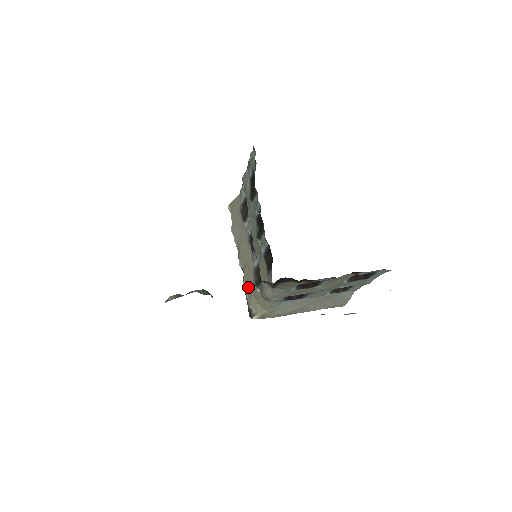
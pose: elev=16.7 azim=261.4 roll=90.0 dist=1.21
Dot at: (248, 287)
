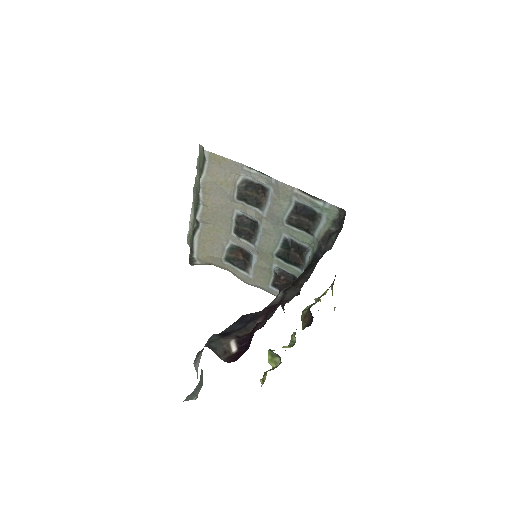
Dot at: (204, 246)
